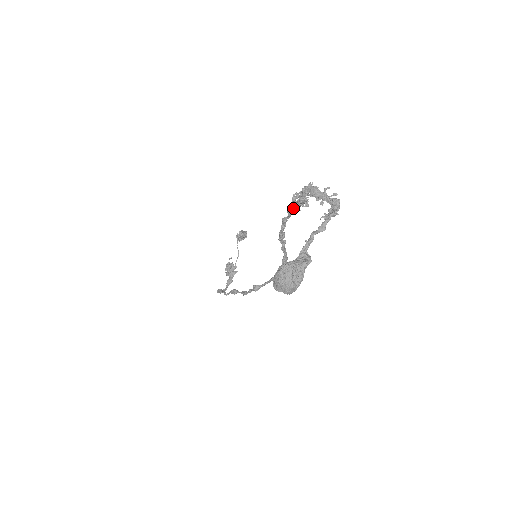
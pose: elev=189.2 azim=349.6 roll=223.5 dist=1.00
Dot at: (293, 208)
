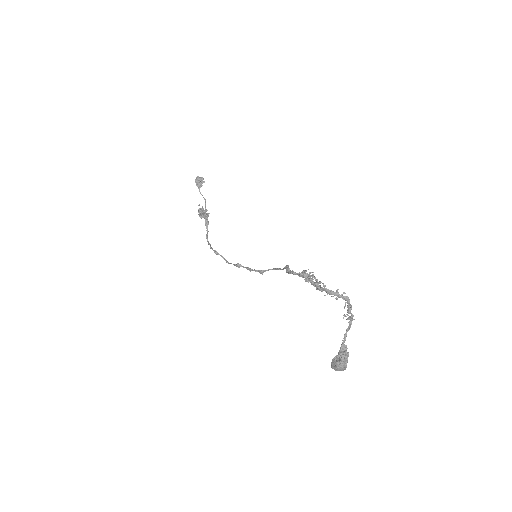
Dot at: occluded
